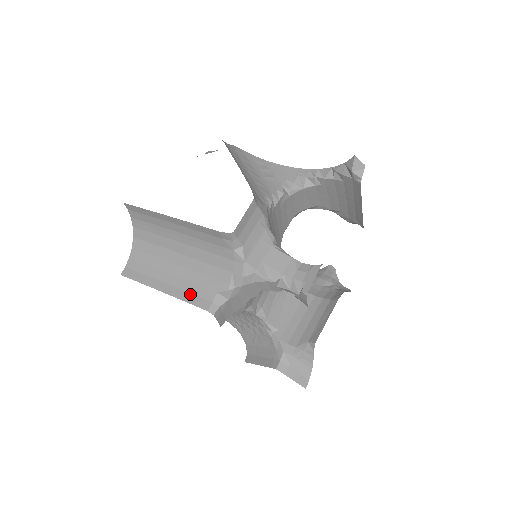
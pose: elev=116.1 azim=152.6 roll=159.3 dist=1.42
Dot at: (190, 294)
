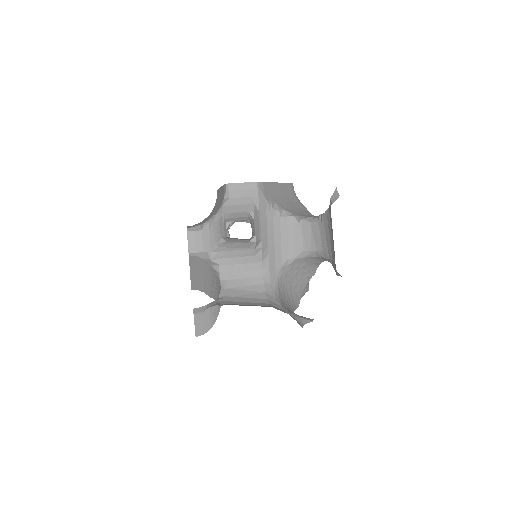
Dot at: (193, 226)
